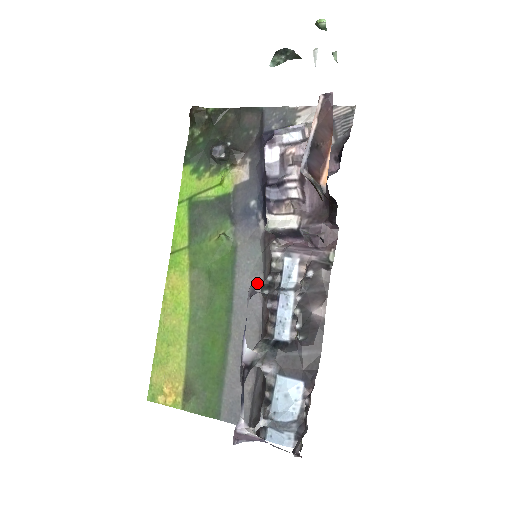
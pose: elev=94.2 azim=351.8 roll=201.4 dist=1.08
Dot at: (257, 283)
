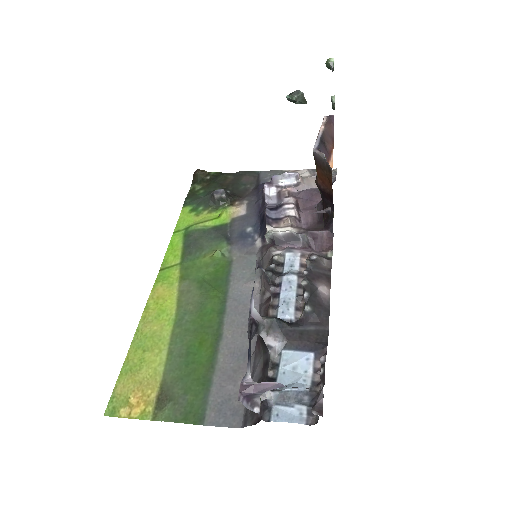
Dot at: occluded
